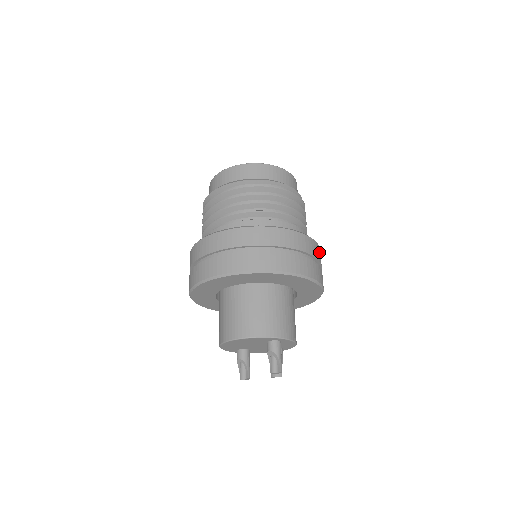
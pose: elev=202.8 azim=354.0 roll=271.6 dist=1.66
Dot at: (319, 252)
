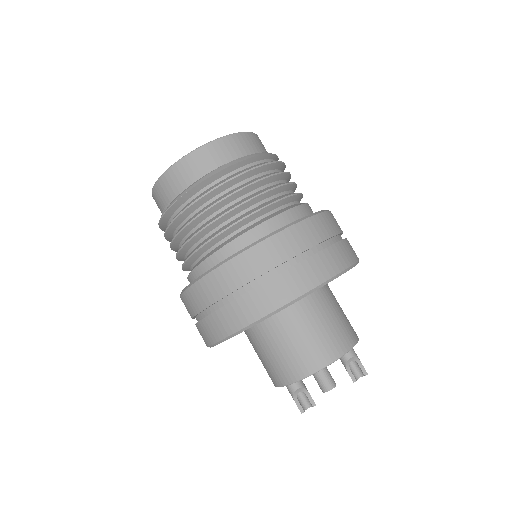
Dot at: occluded
